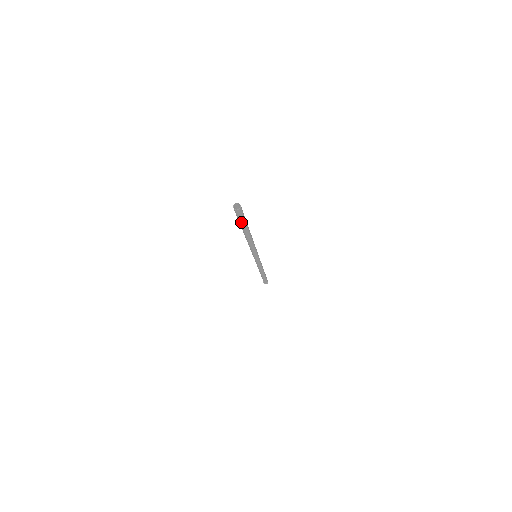
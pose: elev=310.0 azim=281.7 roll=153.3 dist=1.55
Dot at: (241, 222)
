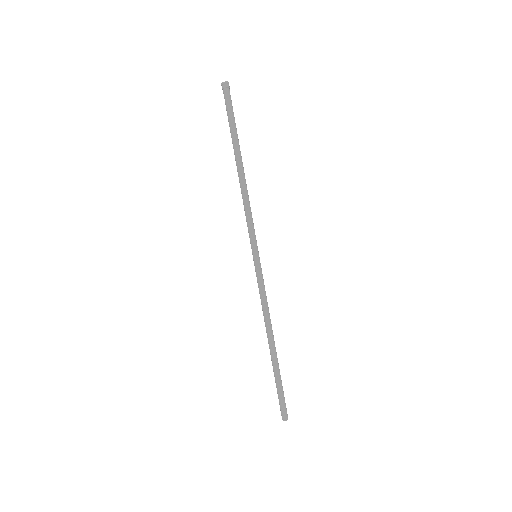
Dot at: (280, 388)
